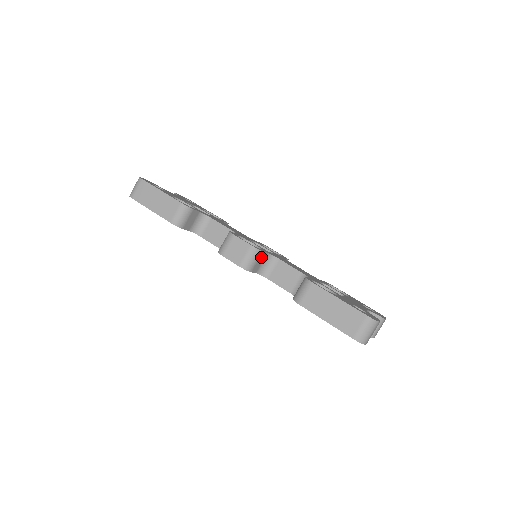
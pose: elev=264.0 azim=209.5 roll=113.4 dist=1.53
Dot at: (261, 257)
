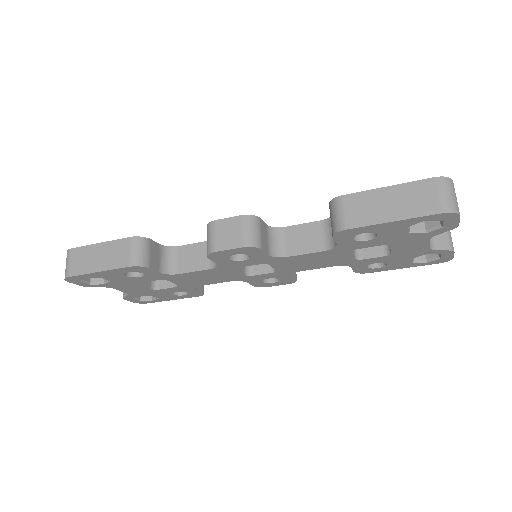
Dot at: (262, 228)
